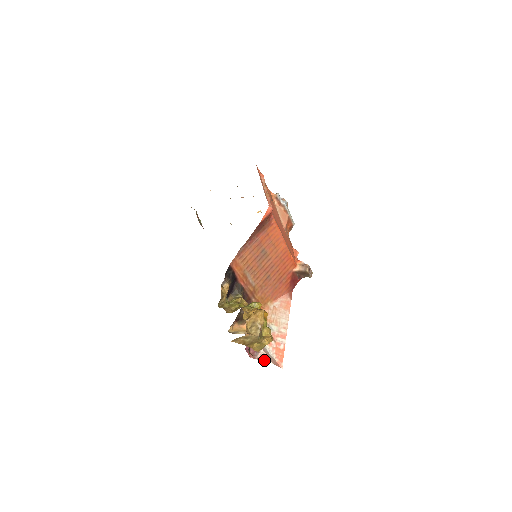
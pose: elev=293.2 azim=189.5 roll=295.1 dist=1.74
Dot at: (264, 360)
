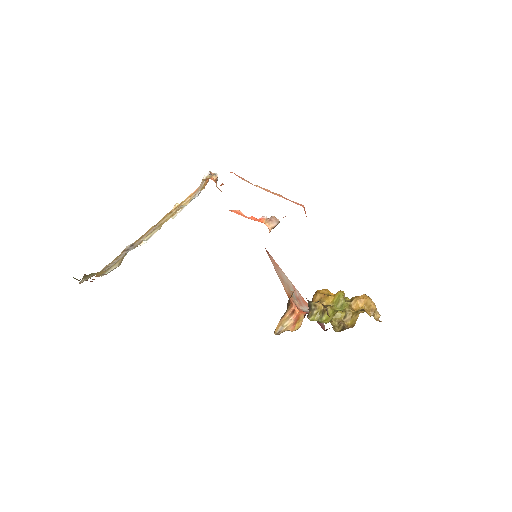
Dot at: occluded
